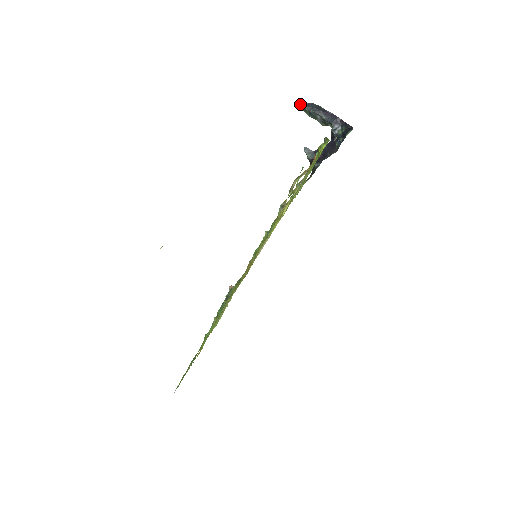
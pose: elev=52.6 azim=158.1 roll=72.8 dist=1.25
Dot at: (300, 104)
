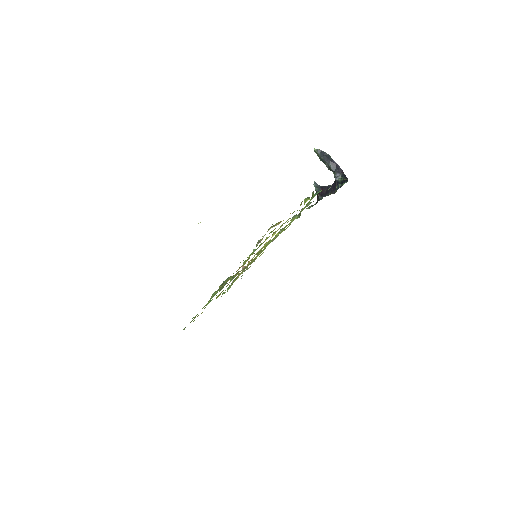
Dot at: (315, 150)
